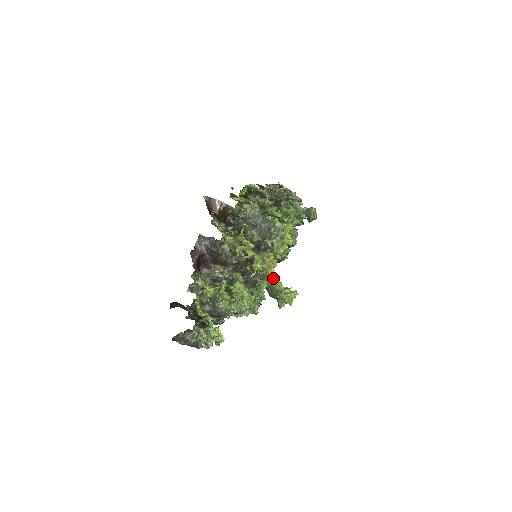
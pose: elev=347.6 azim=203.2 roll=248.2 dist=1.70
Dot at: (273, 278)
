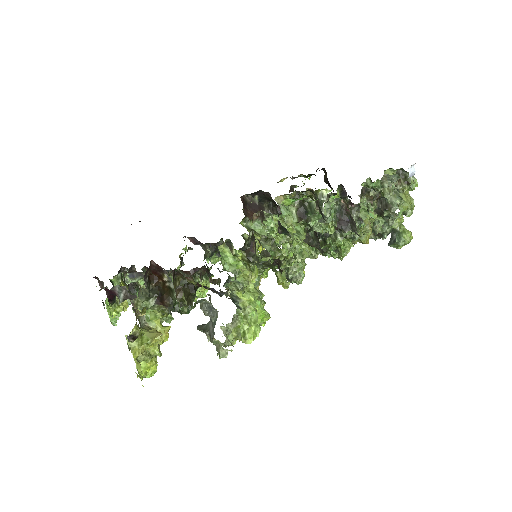
Dot at: occluded
